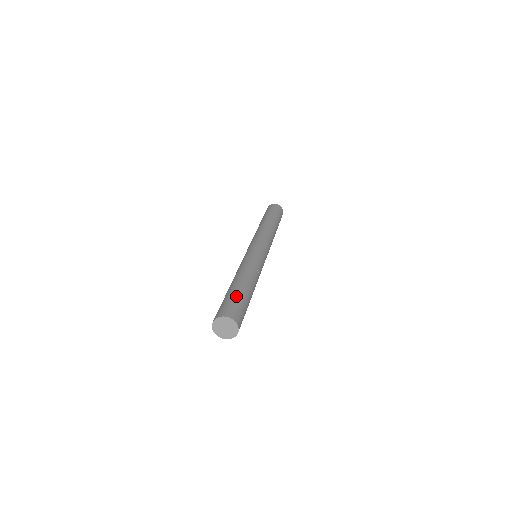
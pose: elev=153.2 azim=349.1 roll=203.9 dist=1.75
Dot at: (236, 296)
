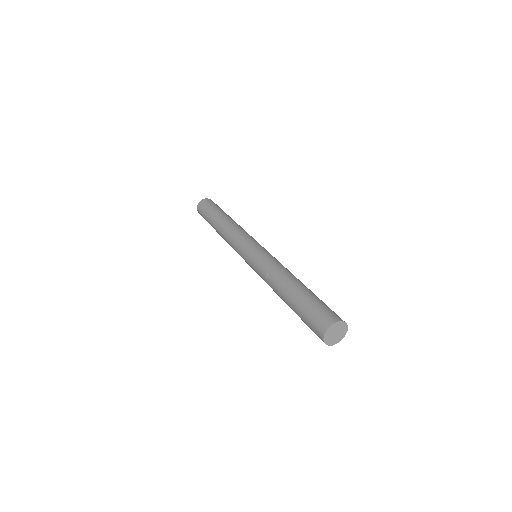
Dot at: (314, 299)
